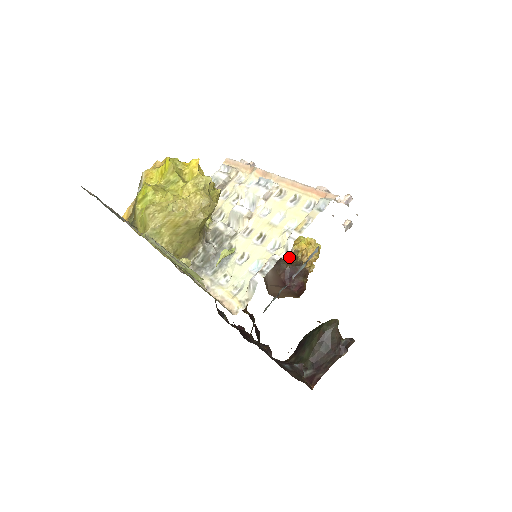
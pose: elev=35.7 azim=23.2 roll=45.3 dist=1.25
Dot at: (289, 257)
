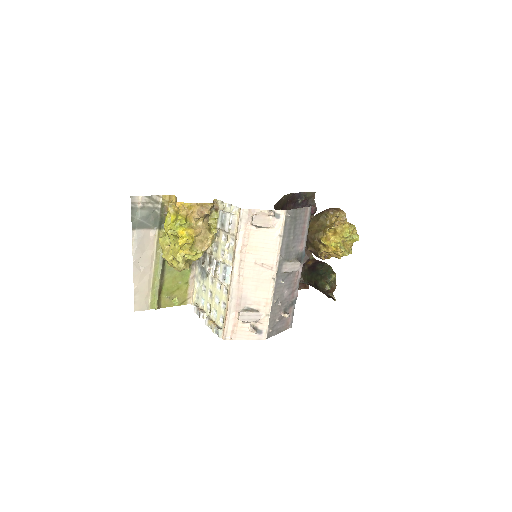
Dot at: (315, 244)
